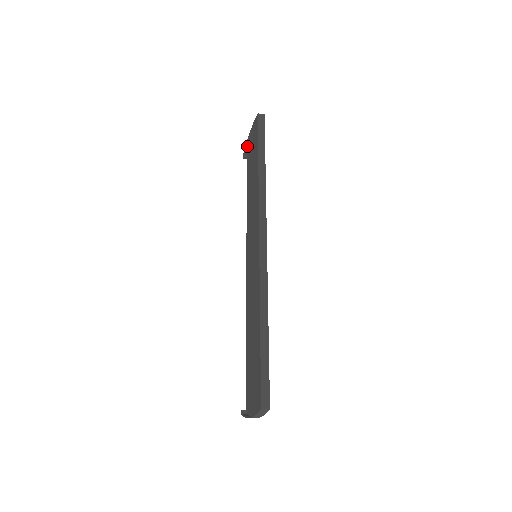
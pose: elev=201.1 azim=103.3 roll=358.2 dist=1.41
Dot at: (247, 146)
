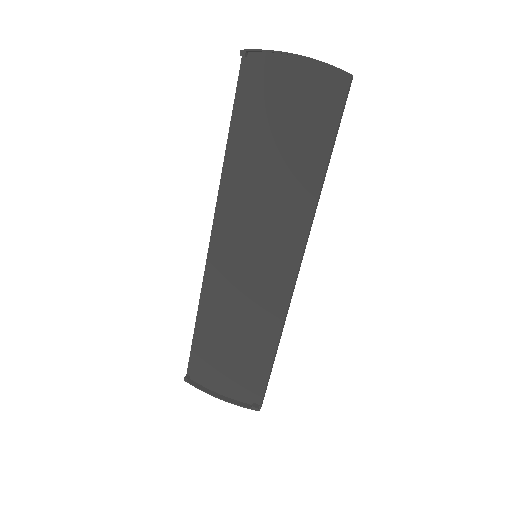
Dot at: (266, 51)
